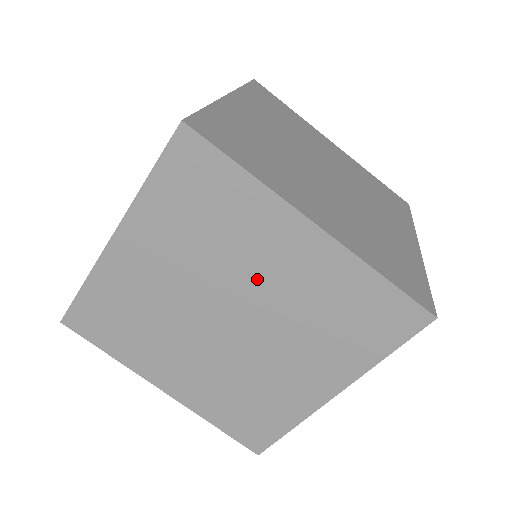
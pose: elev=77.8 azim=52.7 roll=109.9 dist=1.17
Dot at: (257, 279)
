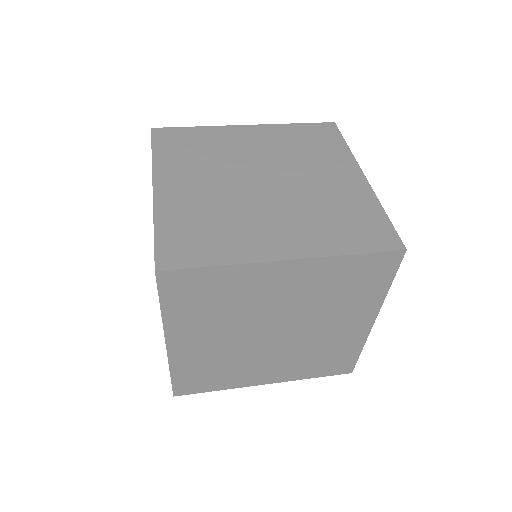
Dot at: (320, 326)
